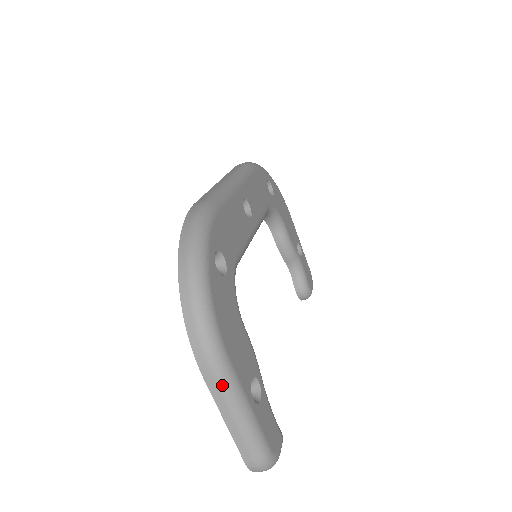
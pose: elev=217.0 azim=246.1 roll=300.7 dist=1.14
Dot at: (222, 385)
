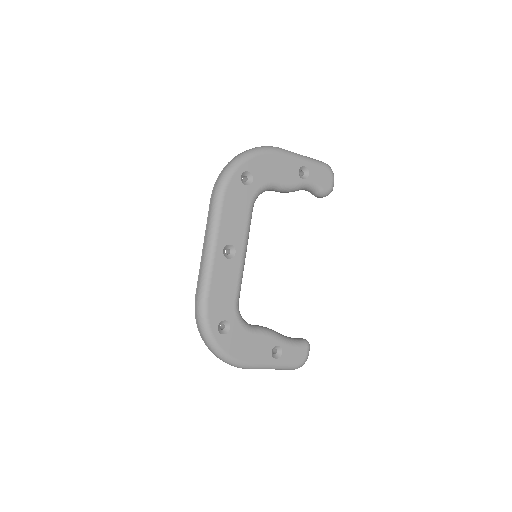
Dot at: occluded
